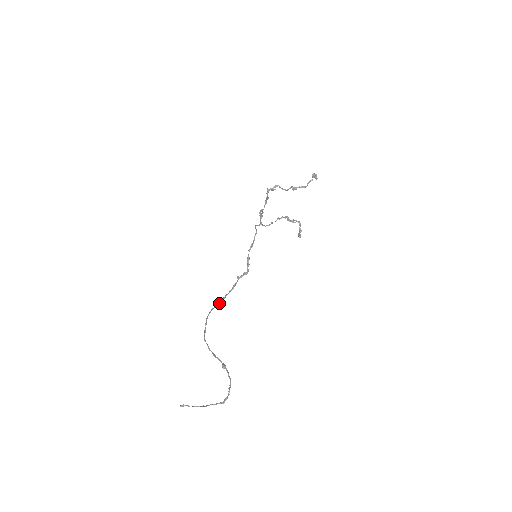
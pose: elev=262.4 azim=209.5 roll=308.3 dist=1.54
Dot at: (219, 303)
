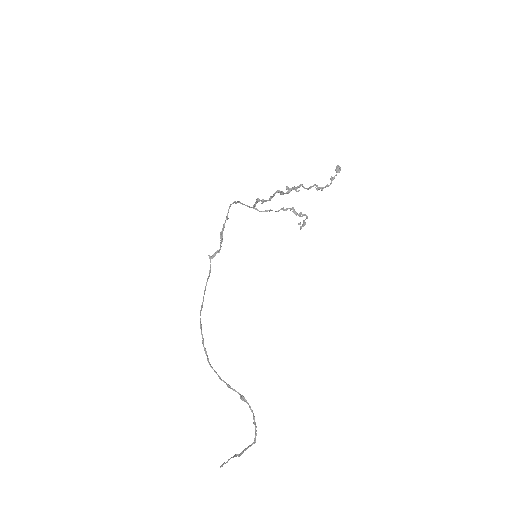
Dot at: occluded
